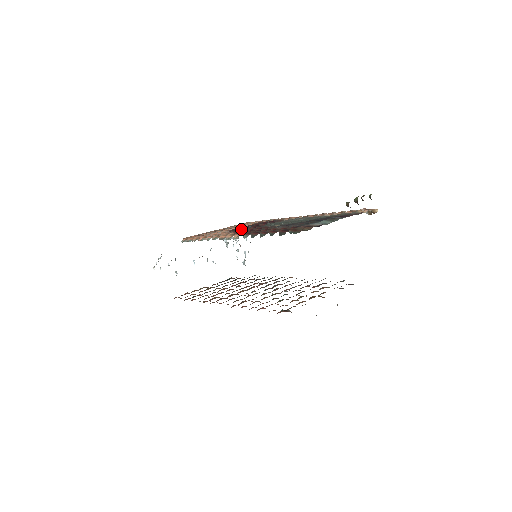
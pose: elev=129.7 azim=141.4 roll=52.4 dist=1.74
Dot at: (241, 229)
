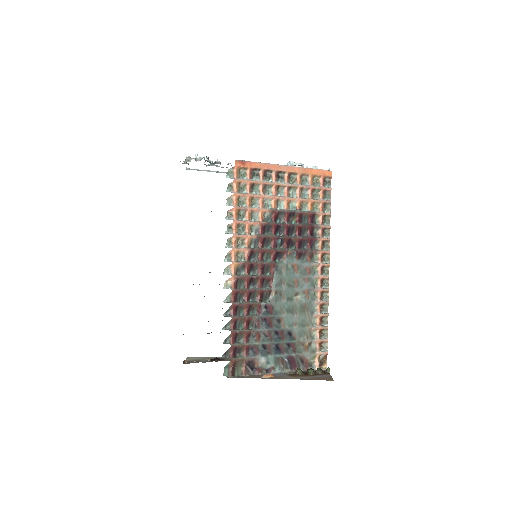
Dot at: (269, 238)
